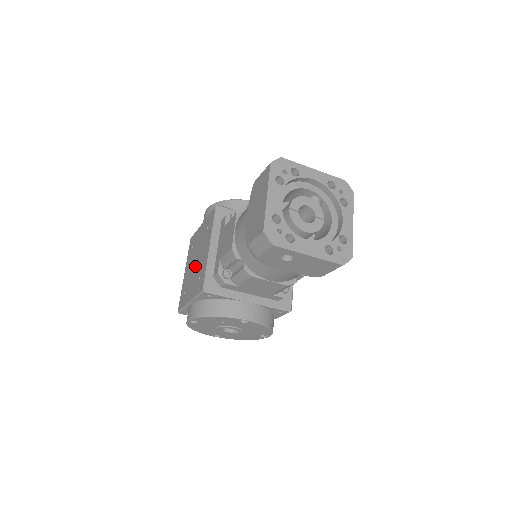
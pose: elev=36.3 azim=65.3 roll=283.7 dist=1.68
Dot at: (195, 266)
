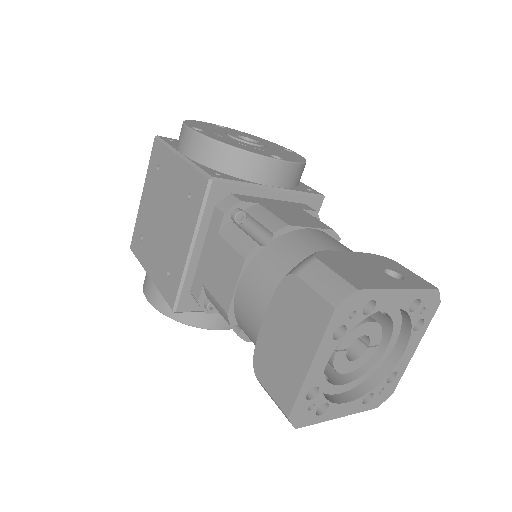
Dot at: (161, 229)
